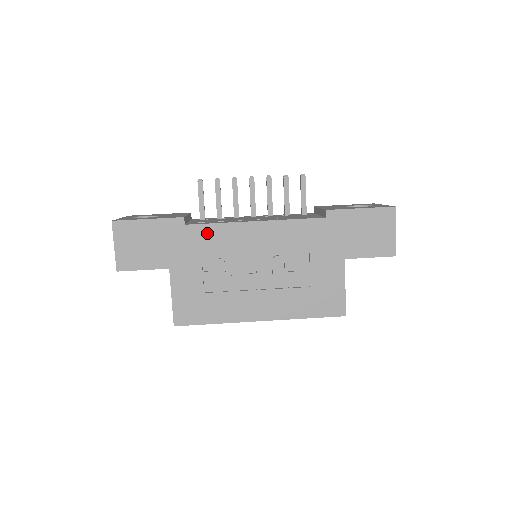
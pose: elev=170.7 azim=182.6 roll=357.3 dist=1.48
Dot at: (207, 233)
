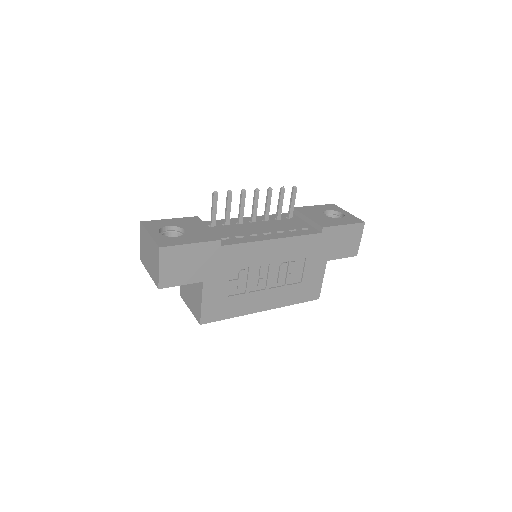
Dot at: (237, 251)
